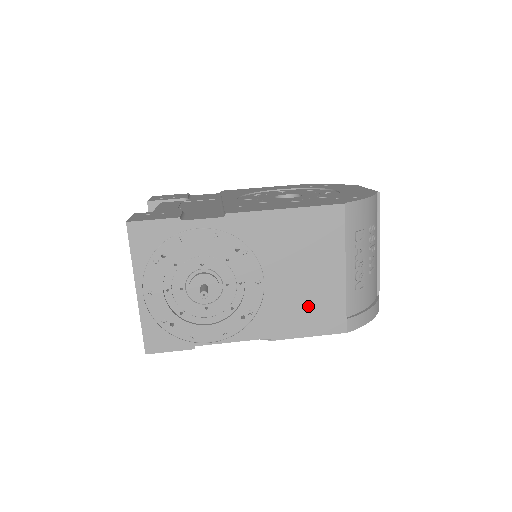
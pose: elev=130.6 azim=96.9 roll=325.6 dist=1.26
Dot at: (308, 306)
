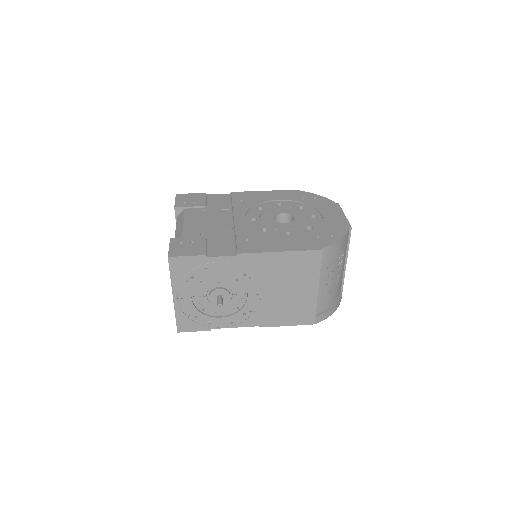
Dot at: (290, 309)
